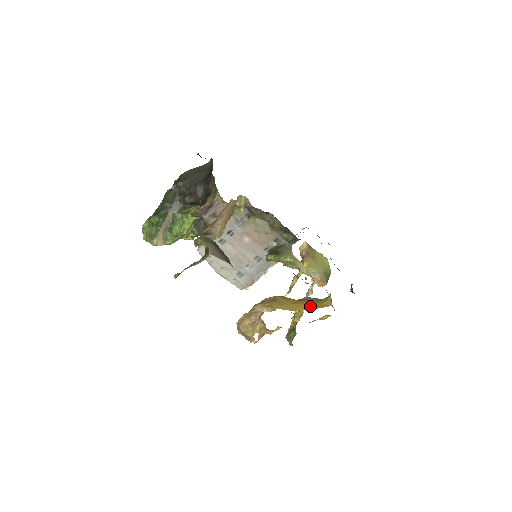
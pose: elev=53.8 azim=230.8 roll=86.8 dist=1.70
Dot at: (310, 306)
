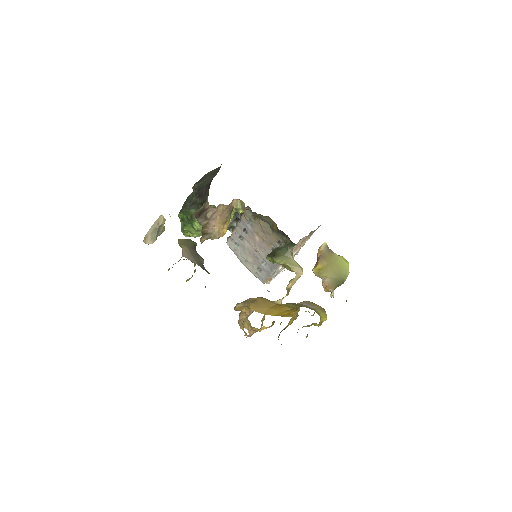
Dot at: (281, 313)
